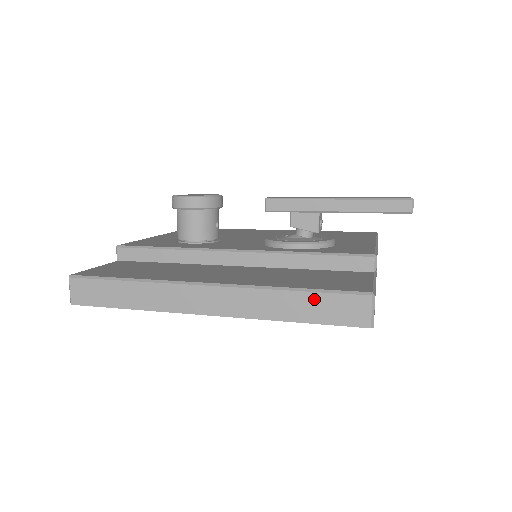
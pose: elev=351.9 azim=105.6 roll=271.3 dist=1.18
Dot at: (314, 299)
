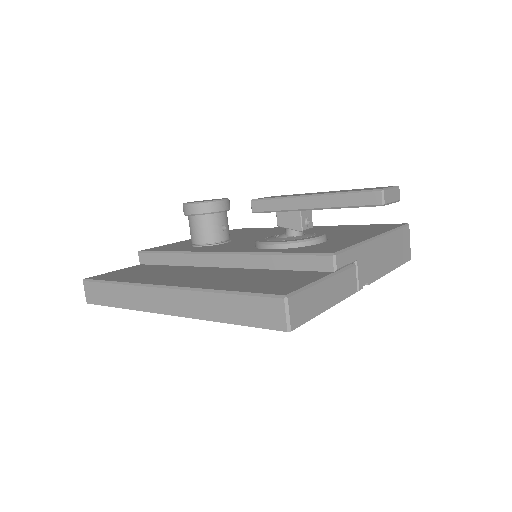
Dot at: (239, 301)
